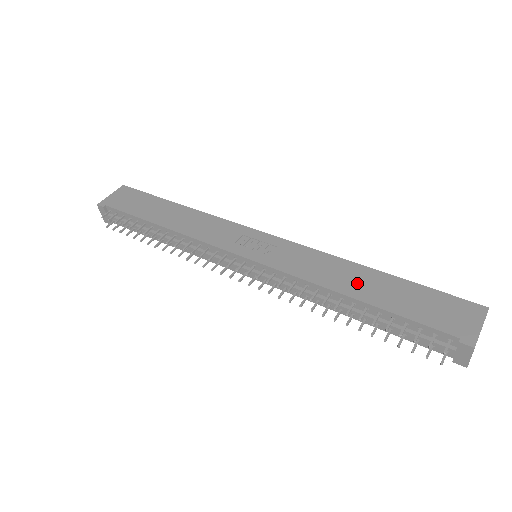
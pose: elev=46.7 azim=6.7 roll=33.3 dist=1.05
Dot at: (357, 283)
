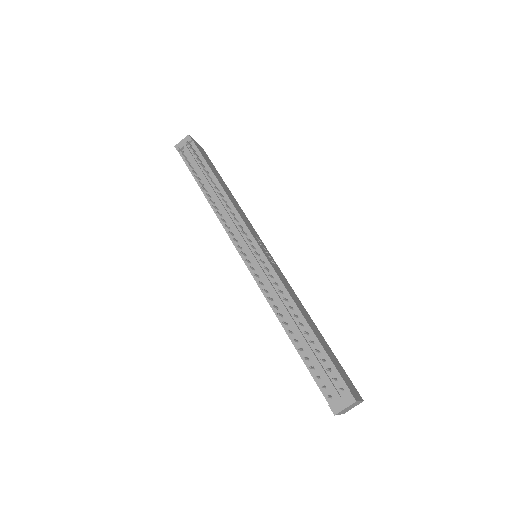
Dot at: (309, 320)
